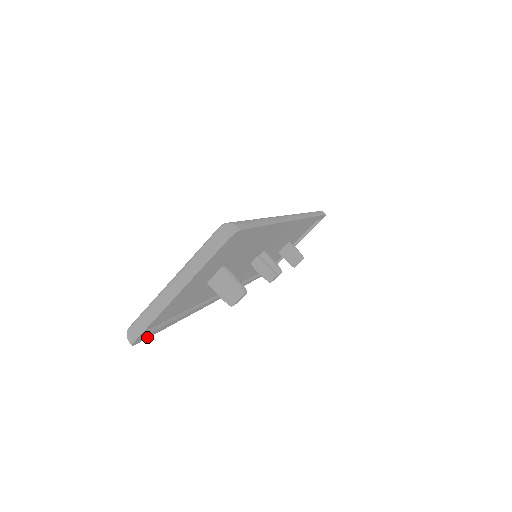
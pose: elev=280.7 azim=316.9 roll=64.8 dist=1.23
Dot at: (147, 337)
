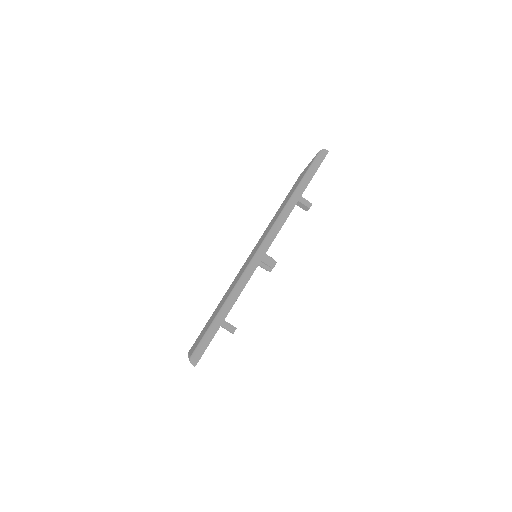
Dot at: occluded
